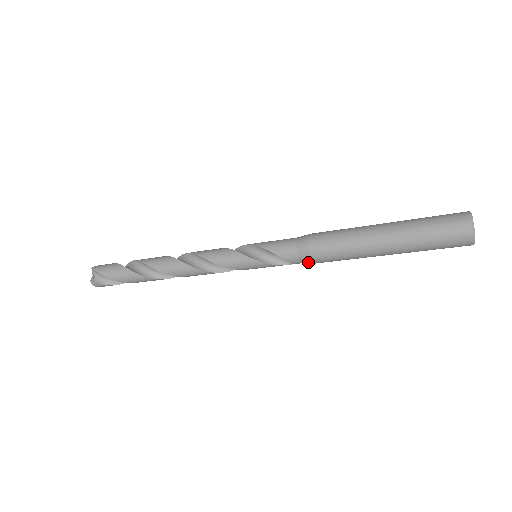
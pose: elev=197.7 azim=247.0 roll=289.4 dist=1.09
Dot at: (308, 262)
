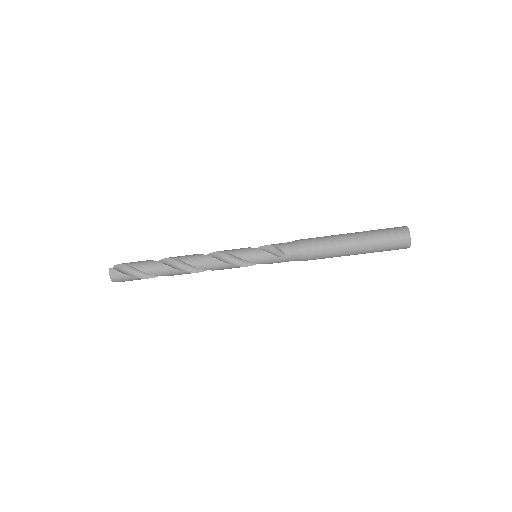
Dot at: (296, 251)
